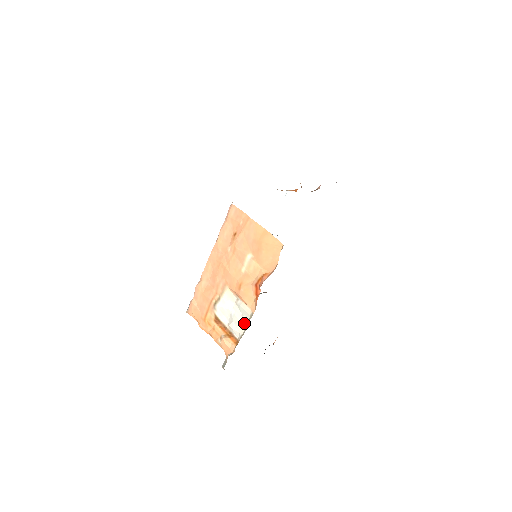
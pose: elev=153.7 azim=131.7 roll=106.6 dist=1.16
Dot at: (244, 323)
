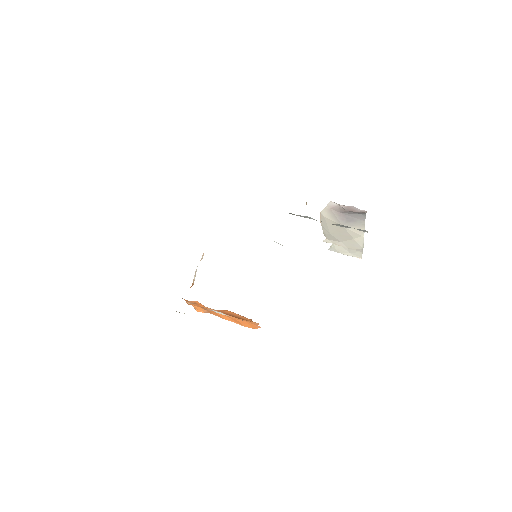
Dot at: occluded
